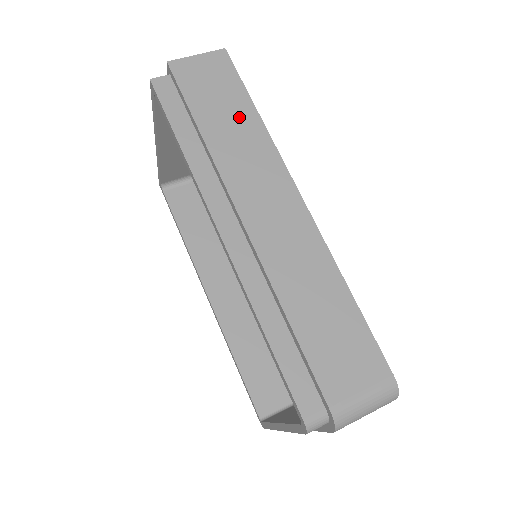
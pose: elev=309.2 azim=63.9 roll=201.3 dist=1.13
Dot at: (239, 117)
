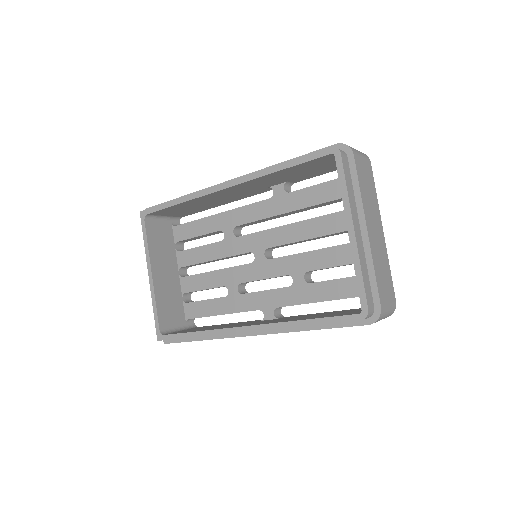
Dot at: occluded
